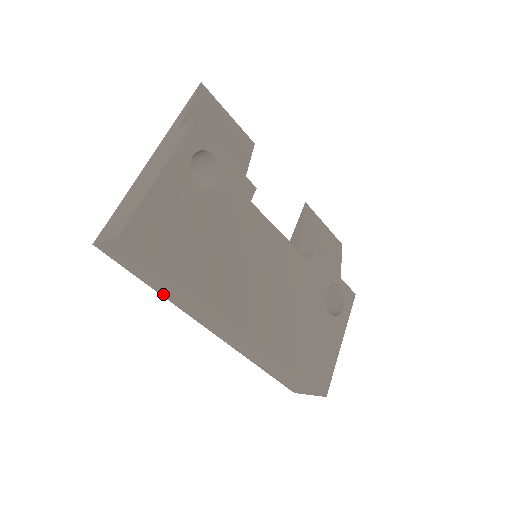
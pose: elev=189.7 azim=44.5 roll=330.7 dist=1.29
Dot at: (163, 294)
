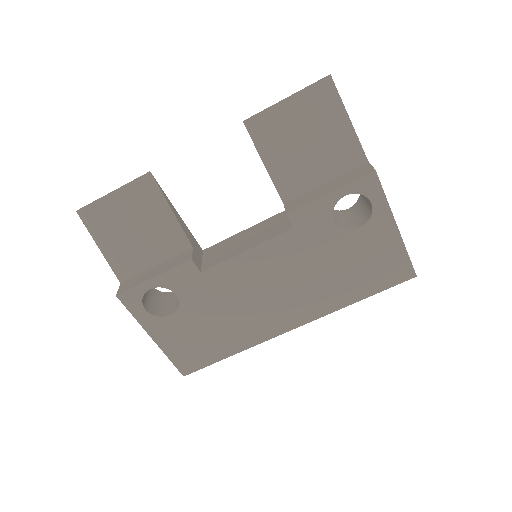
Dot at: occluded
